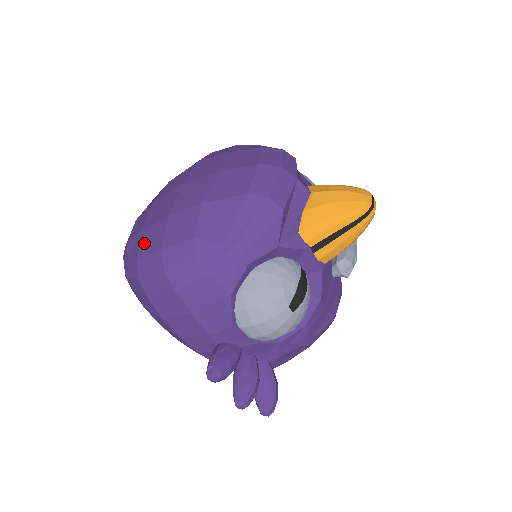
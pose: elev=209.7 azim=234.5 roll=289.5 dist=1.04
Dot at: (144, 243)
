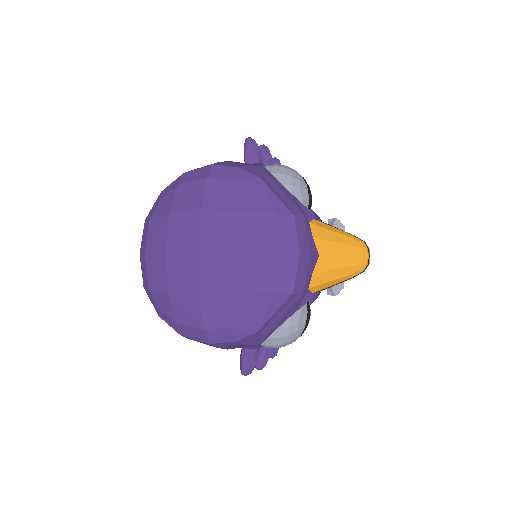
Dot at: (178, 310)
